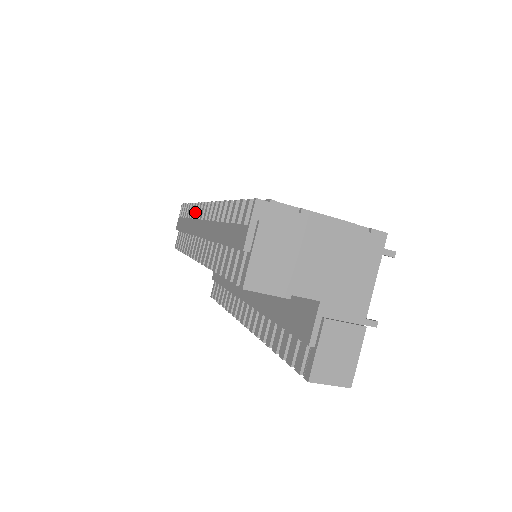
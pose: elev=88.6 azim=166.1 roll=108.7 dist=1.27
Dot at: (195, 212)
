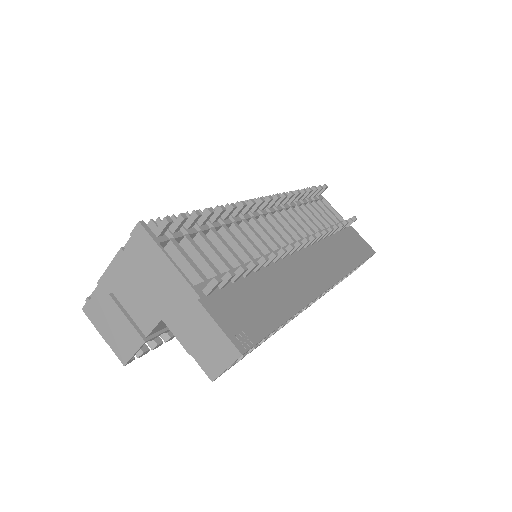
Dot at: occluded
